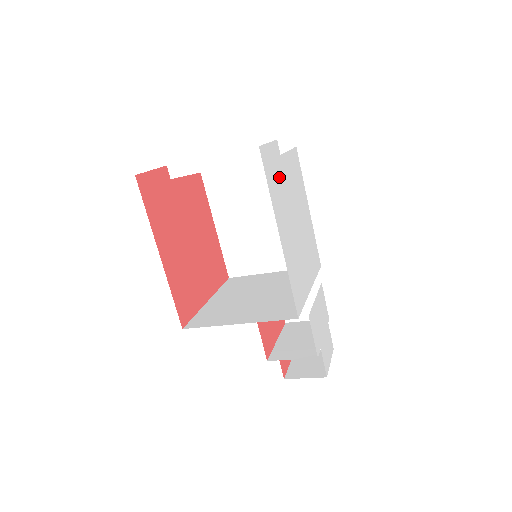
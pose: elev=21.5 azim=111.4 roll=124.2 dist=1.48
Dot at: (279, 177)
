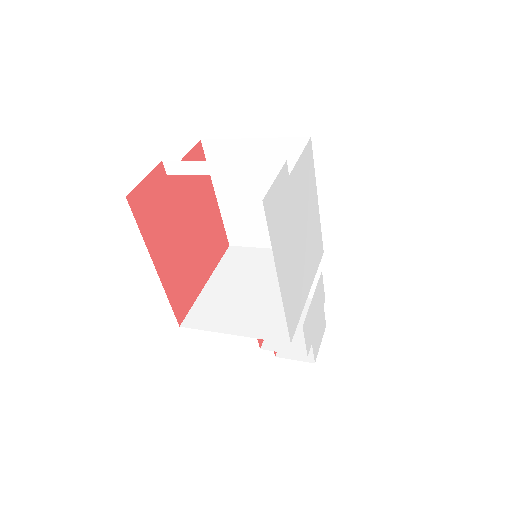
Dot at: (285, 207)
